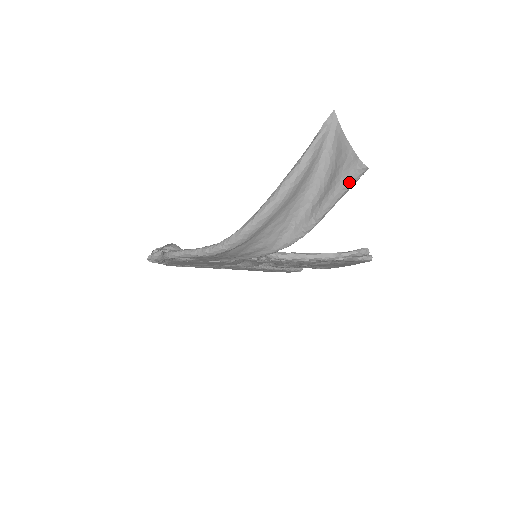
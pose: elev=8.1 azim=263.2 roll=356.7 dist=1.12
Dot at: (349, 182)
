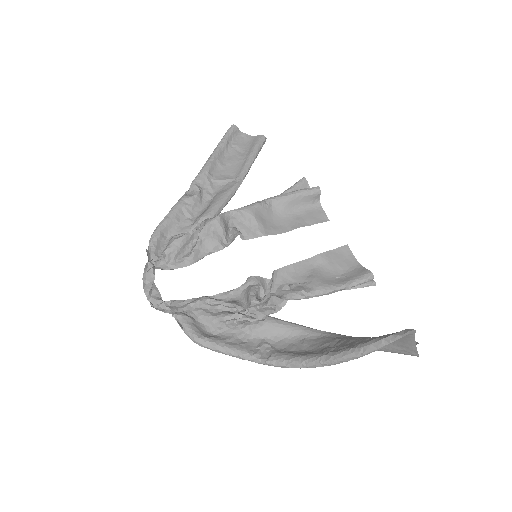
Dot at: (400, 353)
